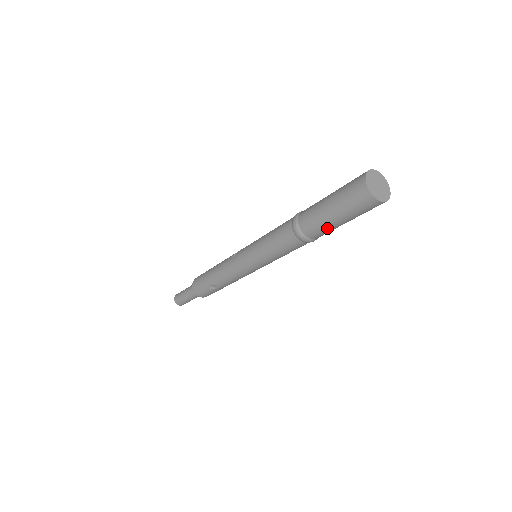
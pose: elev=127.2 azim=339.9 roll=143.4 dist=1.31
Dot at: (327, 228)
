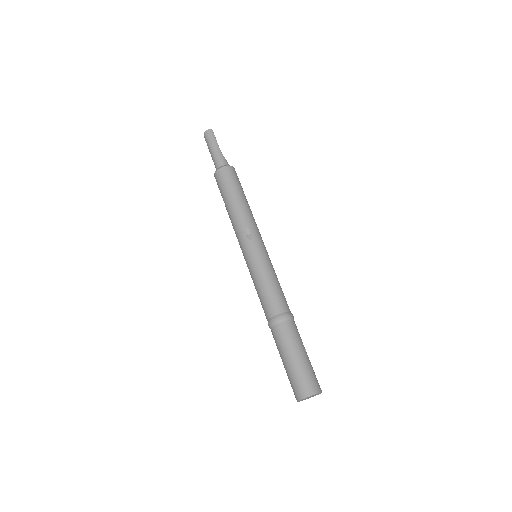
Dot at: occluded
